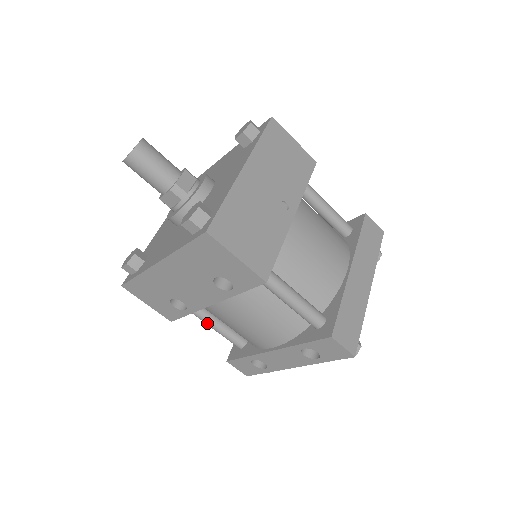
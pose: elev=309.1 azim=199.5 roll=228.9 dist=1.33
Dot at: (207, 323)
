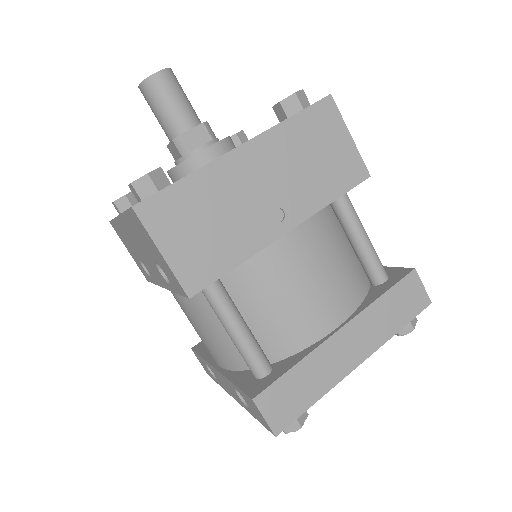
Dot at: occluded
